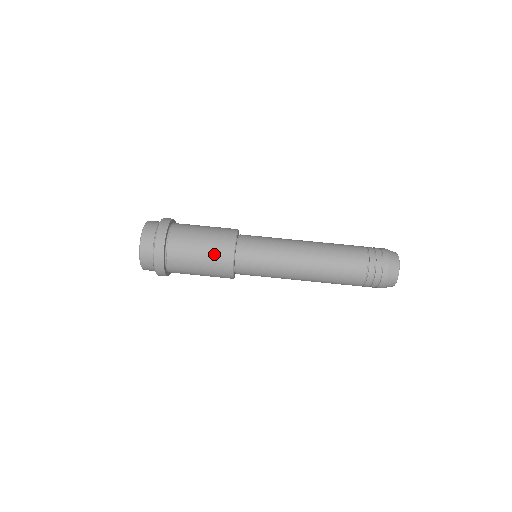
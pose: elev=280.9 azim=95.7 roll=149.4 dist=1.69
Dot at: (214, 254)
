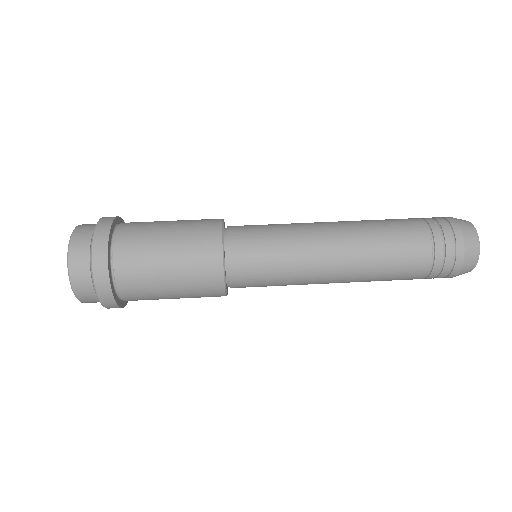
Dot at: (193, 220)
